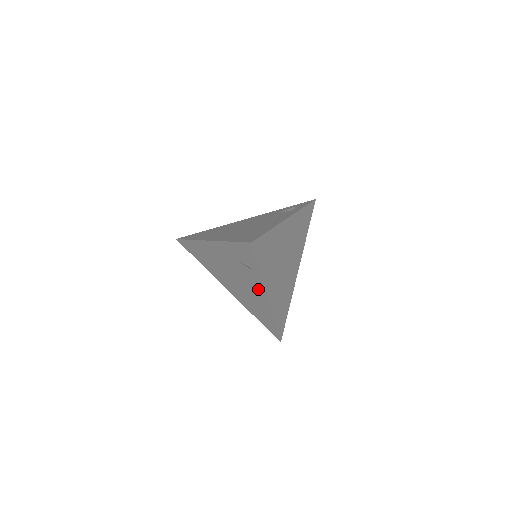
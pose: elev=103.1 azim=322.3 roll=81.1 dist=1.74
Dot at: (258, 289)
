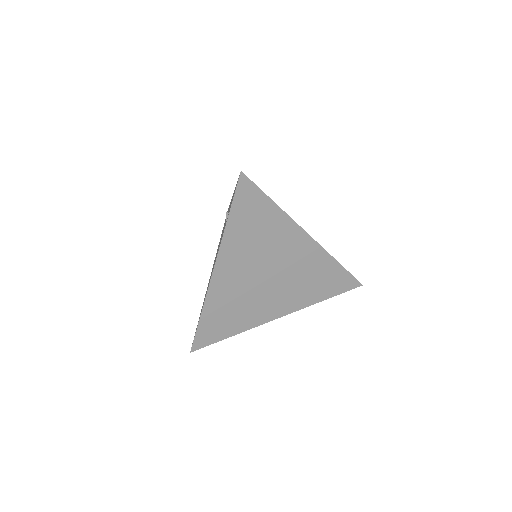
Dot at: occluded
